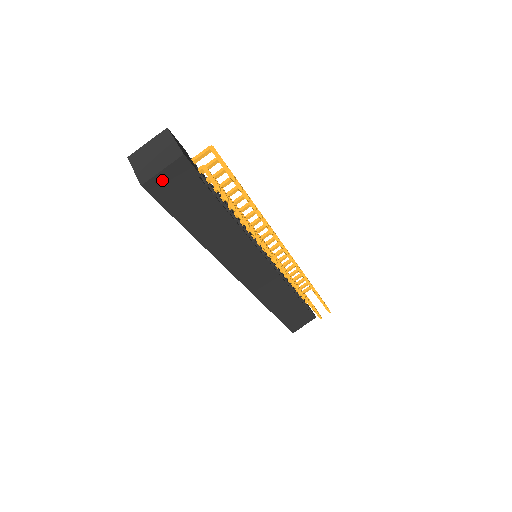
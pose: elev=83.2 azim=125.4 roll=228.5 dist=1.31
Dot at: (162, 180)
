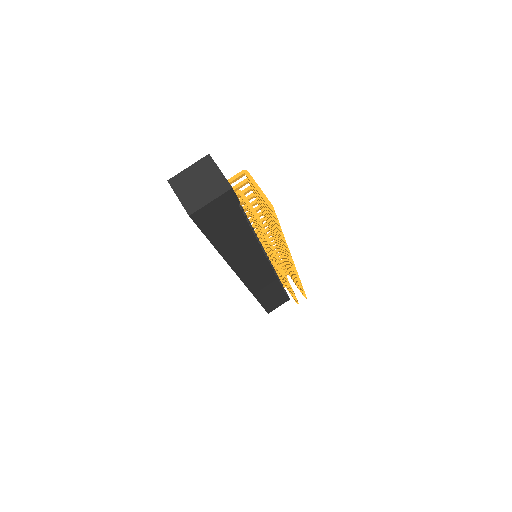
Dot at: (208, 209)
